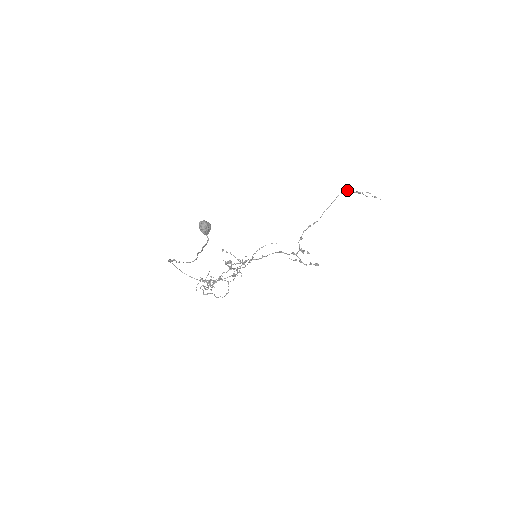
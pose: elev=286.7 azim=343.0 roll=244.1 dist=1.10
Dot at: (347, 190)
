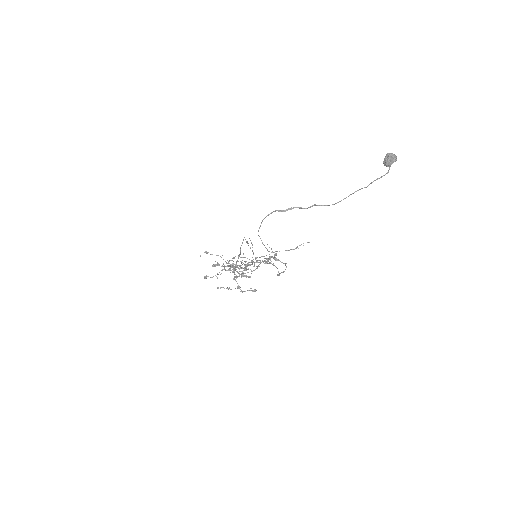
Dot at: occluded
